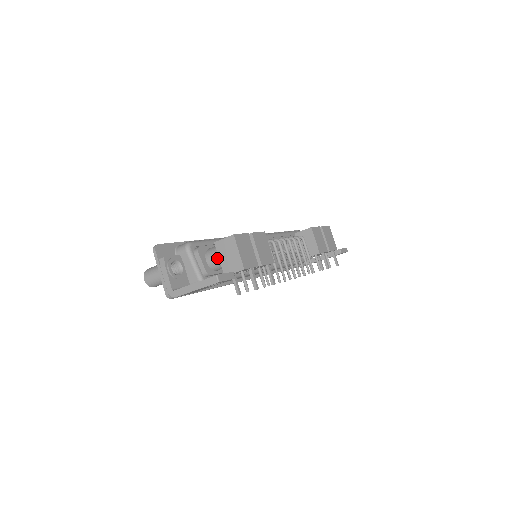
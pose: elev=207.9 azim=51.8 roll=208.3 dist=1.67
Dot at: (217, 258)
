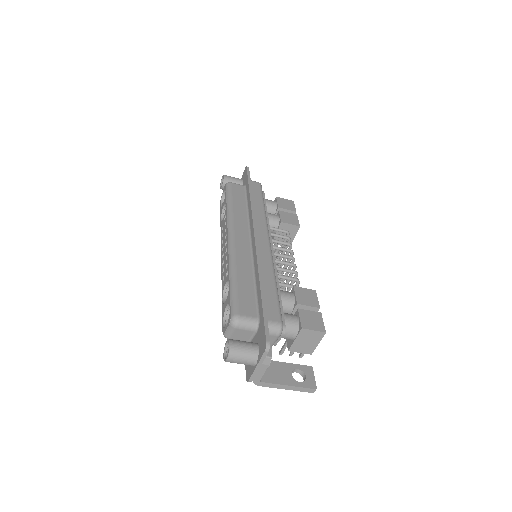
Dot at: (293, 338)
